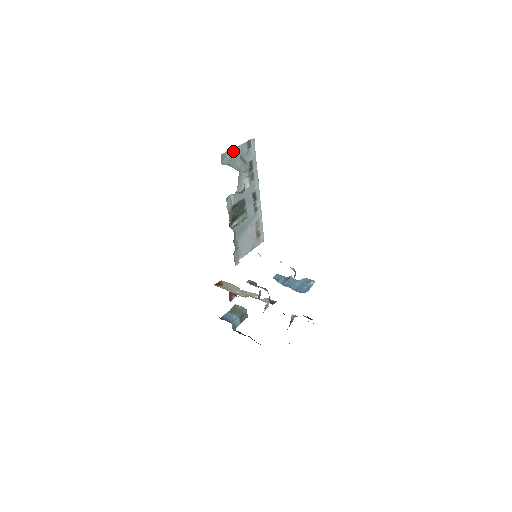
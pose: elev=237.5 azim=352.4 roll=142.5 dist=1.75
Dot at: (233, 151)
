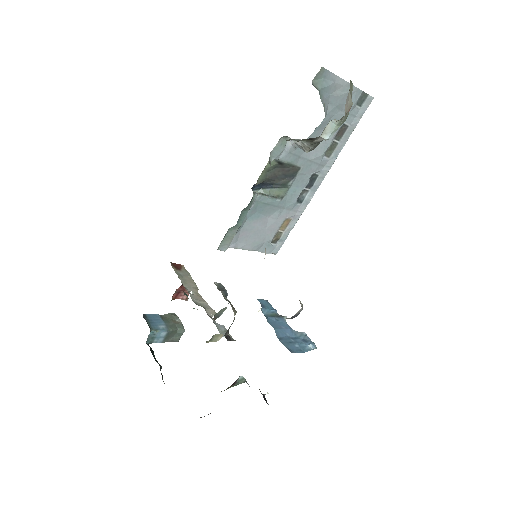
Dot at: (339, 83)
